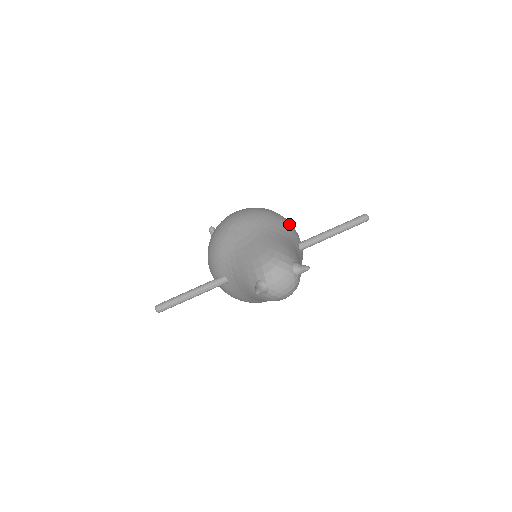
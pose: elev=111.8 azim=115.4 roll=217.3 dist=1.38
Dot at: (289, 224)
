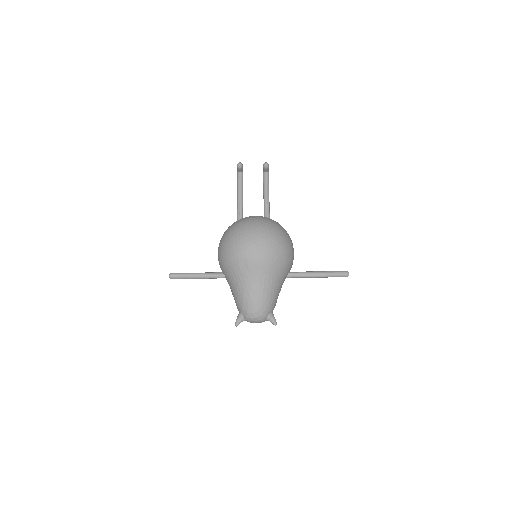
Dot at: (288, 263)
